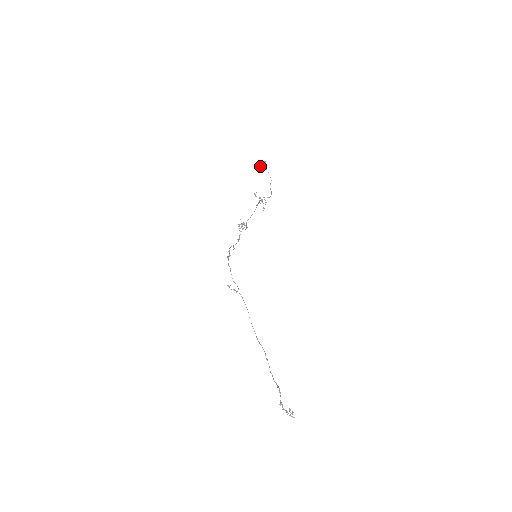
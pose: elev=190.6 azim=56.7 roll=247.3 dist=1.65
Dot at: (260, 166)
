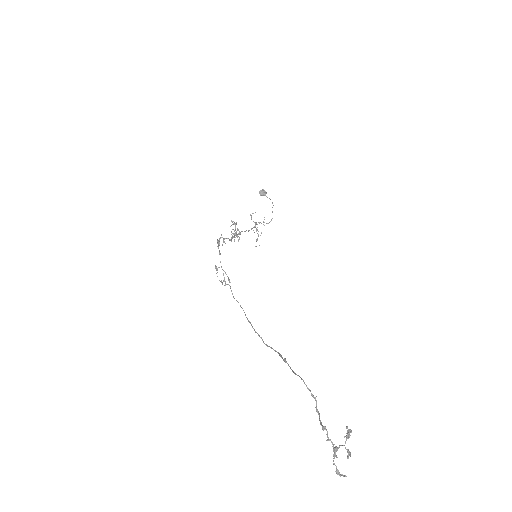
Dot at: (260, 192)
